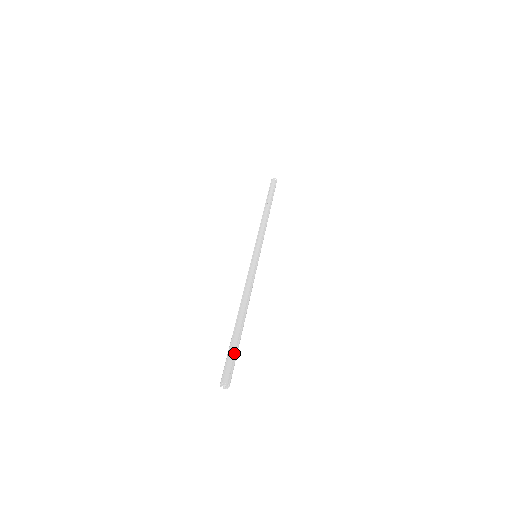
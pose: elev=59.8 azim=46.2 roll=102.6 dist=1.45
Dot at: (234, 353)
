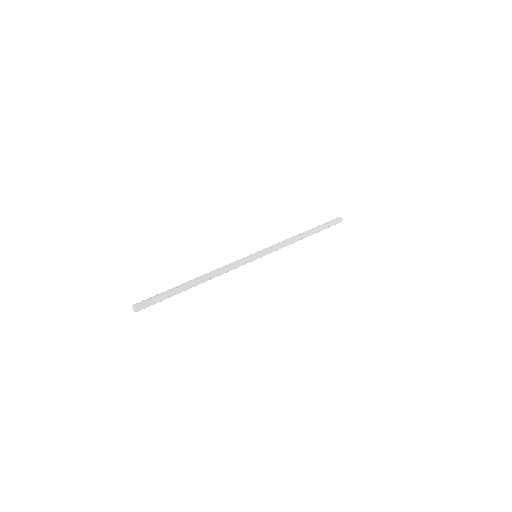
Dot at: (163, 298)
